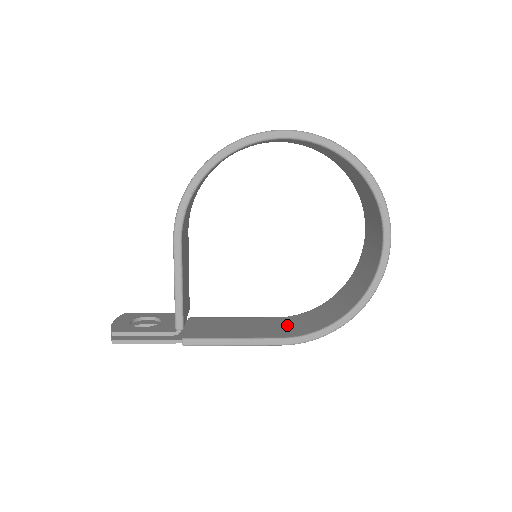
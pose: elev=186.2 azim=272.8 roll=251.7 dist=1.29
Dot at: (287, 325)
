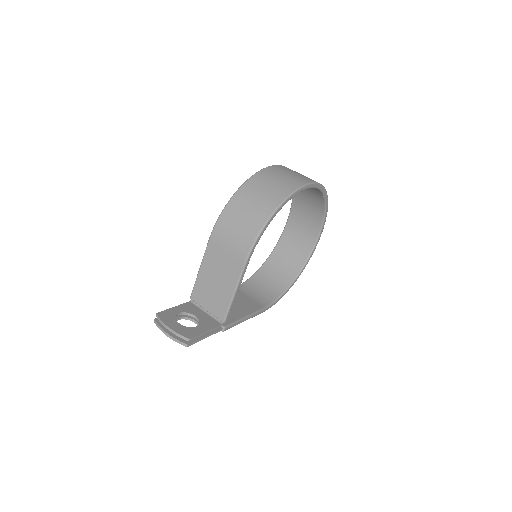
Dot at: (251, 295)
